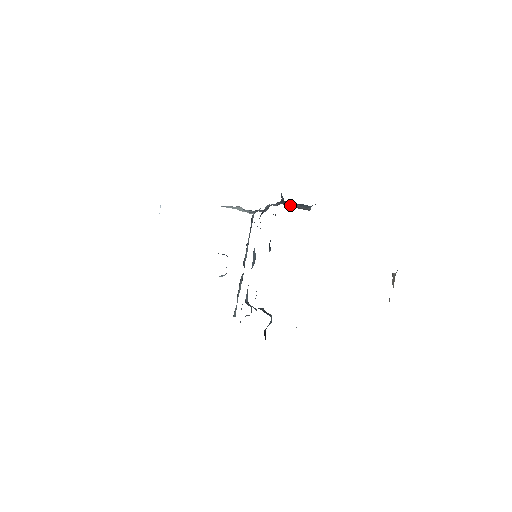
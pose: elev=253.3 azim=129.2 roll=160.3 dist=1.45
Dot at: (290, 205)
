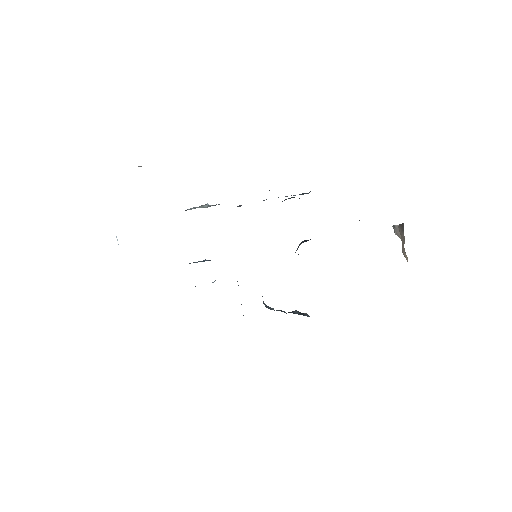
Dot at: occluded
